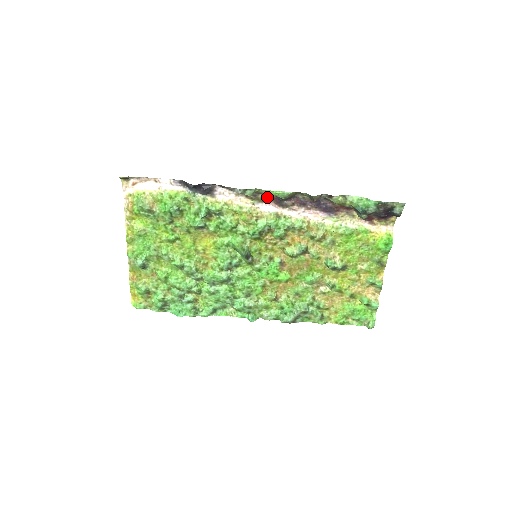
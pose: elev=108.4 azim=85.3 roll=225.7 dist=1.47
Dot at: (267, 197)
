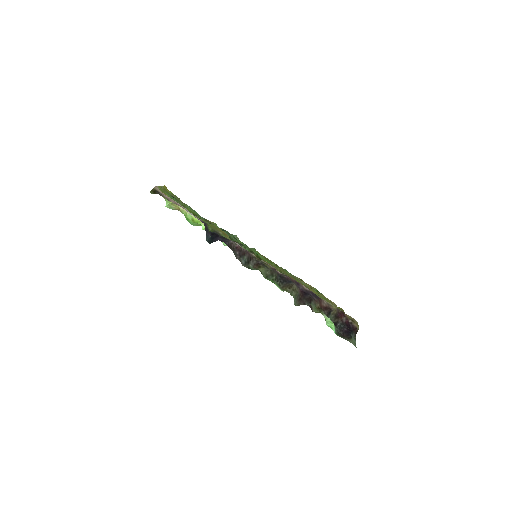
Dot at: (270, 268)
